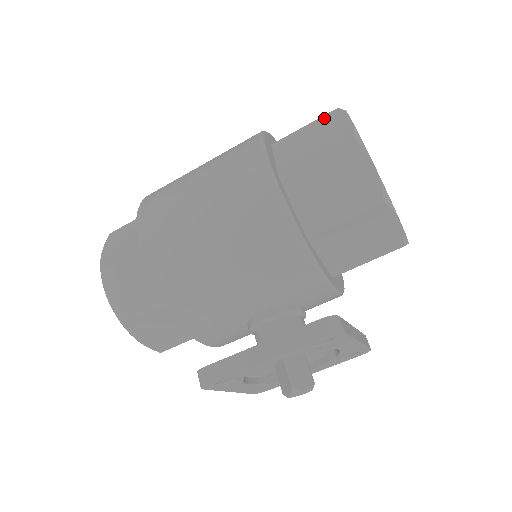
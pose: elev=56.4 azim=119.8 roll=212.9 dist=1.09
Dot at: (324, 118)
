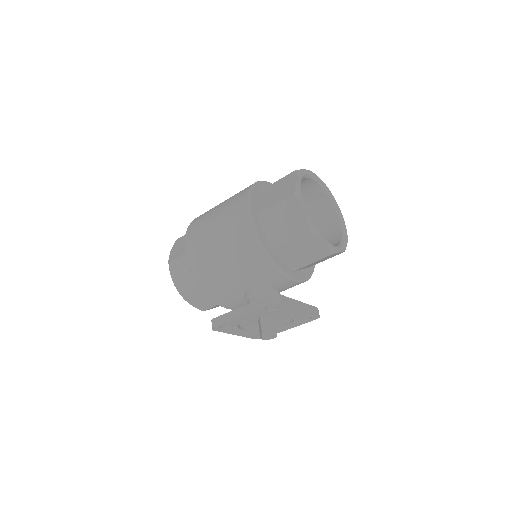
Dot at: (287, 176)
